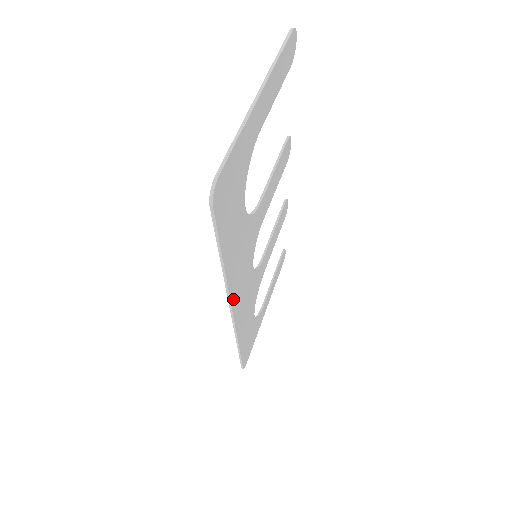
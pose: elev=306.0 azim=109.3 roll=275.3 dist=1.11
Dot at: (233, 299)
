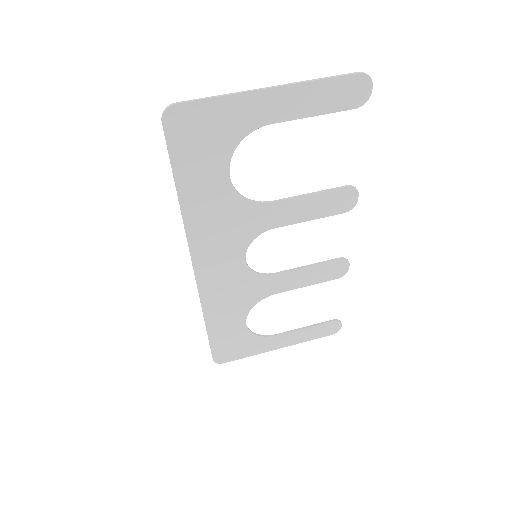
Dot at: (196, 253)
